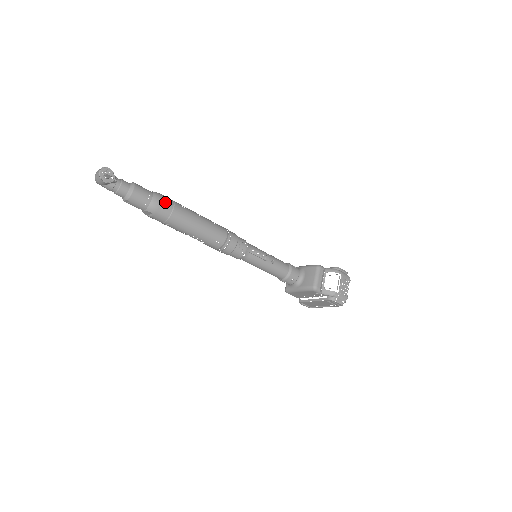
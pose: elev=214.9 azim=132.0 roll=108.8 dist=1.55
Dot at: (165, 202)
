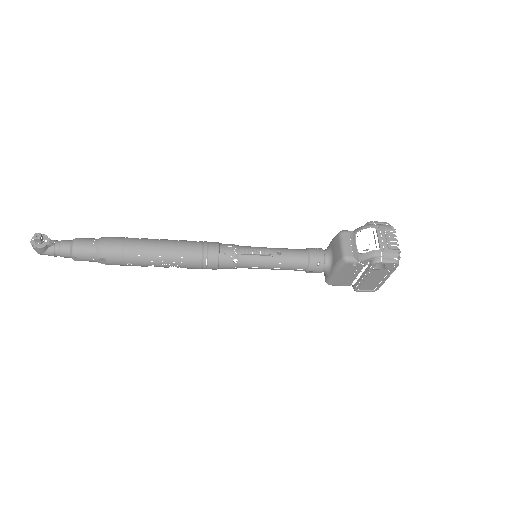
Dot at: (112, 241)
